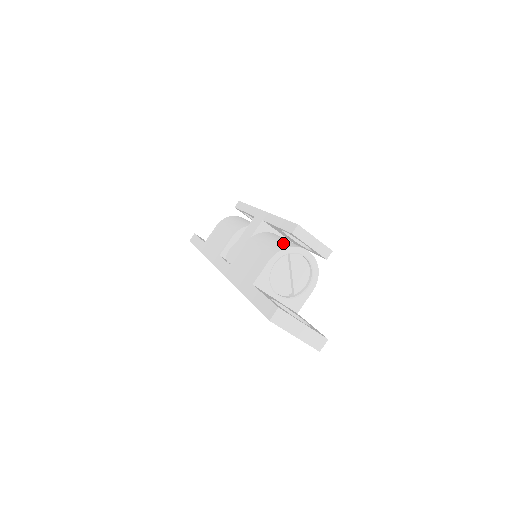
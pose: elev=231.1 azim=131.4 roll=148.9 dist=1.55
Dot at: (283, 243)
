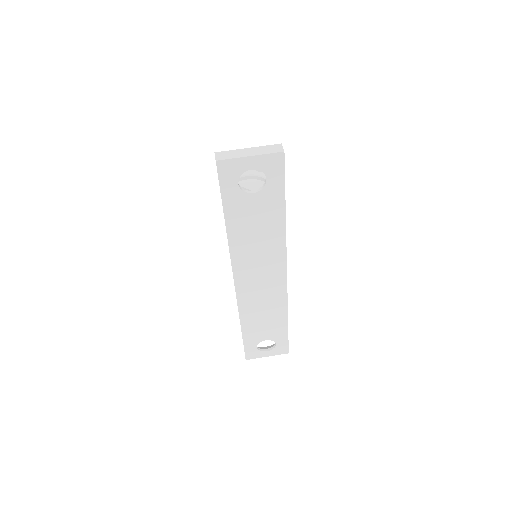
Dot at: occluded
